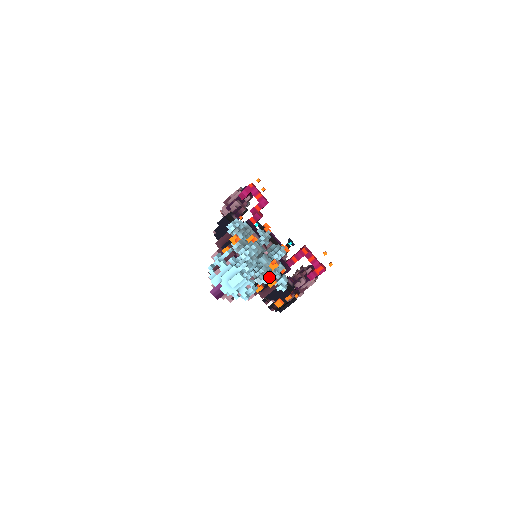
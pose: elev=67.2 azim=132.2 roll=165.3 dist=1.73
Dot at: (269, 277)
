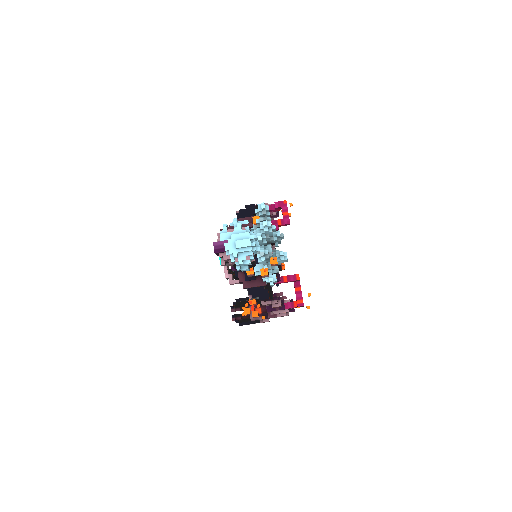
Dot at: (264, 268)
